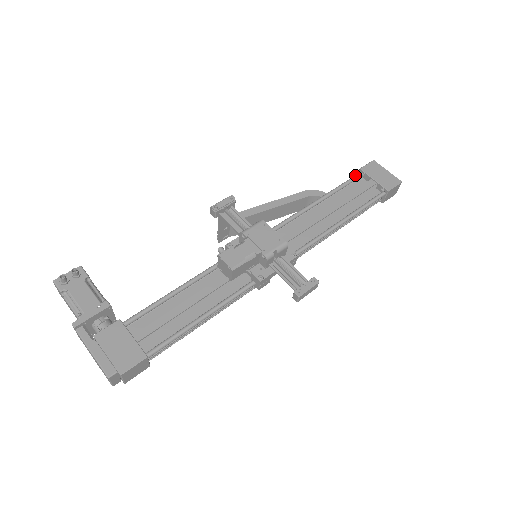
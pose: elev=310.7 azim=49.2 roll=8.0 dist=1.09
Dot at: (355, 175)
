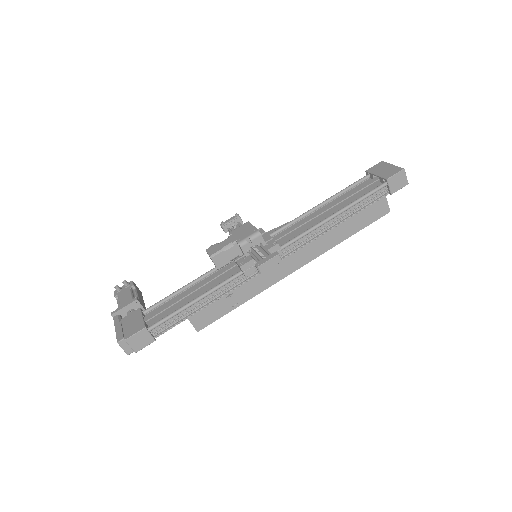
Dot at: (361, 178)
